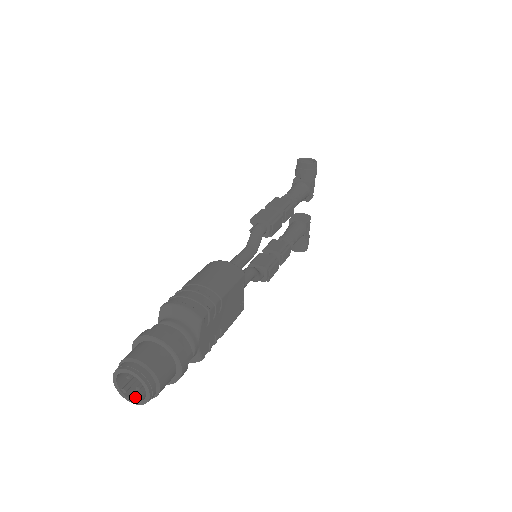
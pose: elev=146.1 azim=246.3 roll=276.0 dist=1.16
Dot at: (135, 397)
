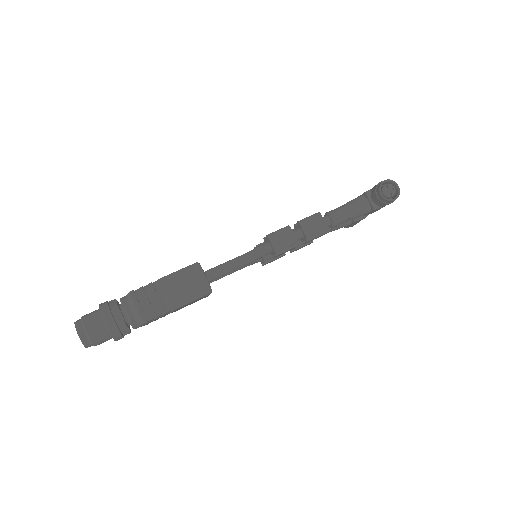
Dot at: occluded
